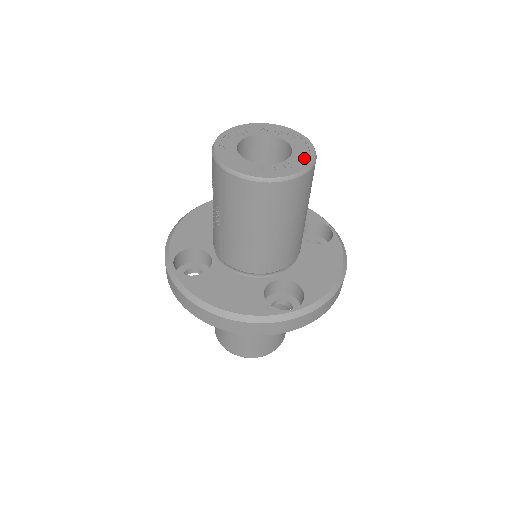
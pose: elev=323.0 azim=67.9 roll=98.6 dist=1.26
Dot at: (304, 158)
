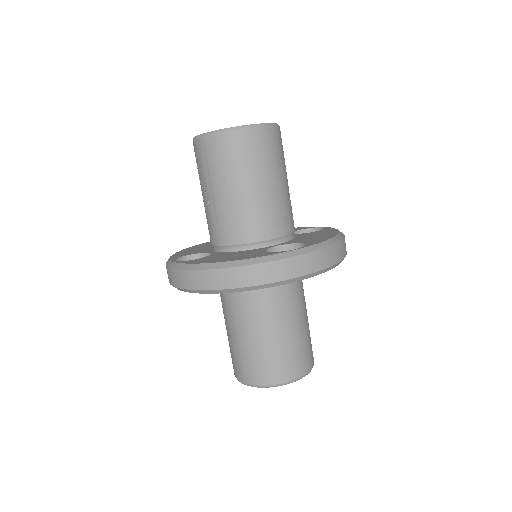
Dot at: occluded
